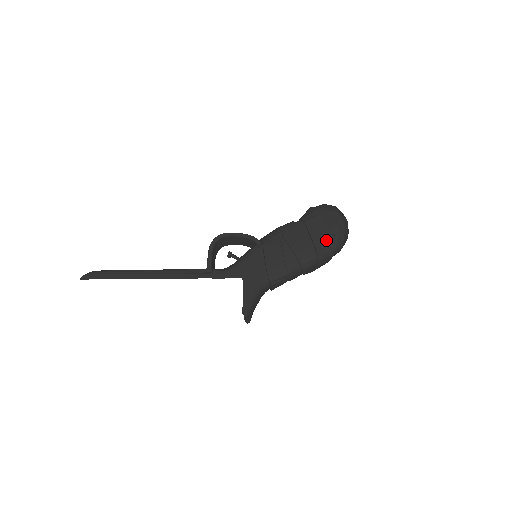
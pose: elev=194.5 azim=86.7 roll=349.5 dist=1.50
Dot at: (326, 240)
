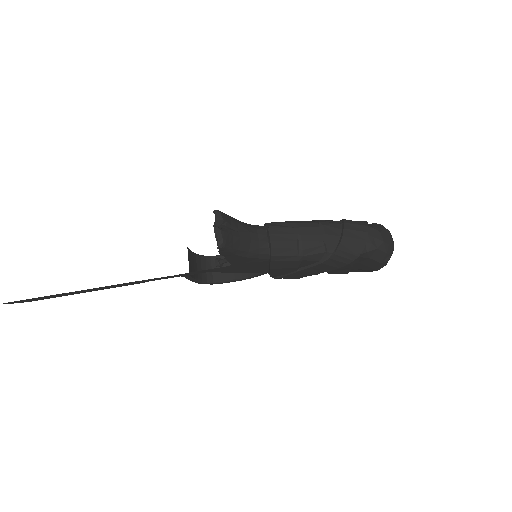
Dot at: occluded
